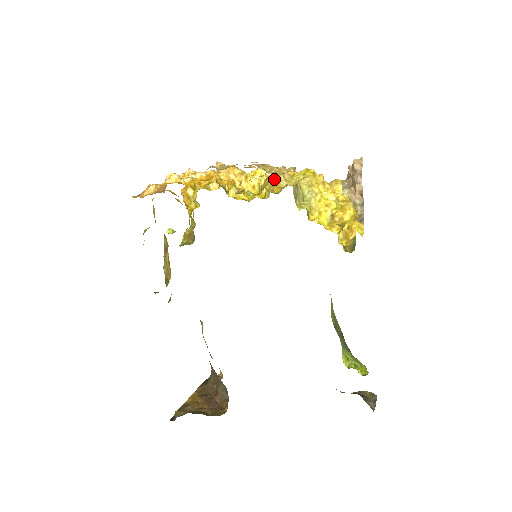
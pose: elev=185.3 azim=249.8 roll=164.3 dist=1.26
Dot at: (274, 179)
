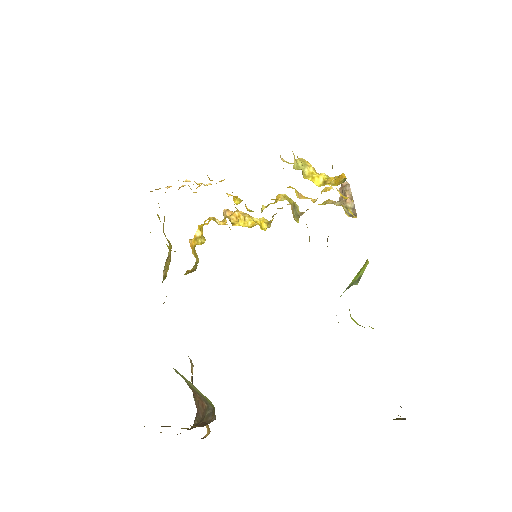
Dot at: occluded
